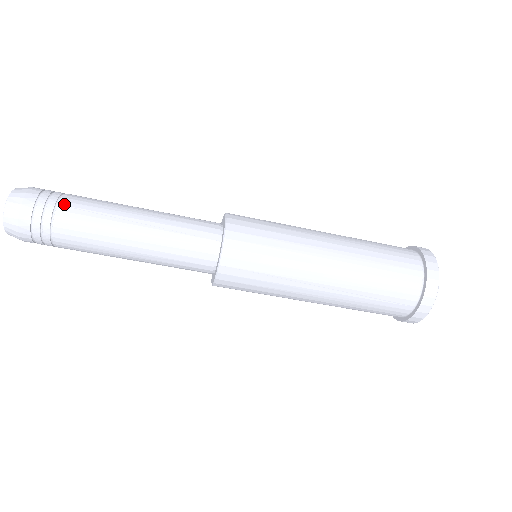
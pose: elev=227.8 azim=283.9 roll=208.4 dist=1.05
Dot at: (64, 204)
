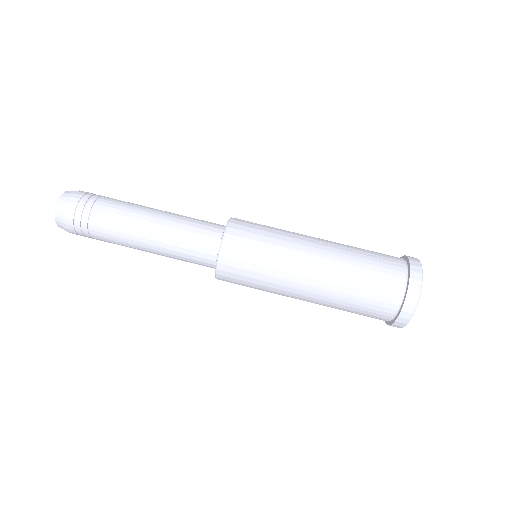
Dot at: (108, 197)
